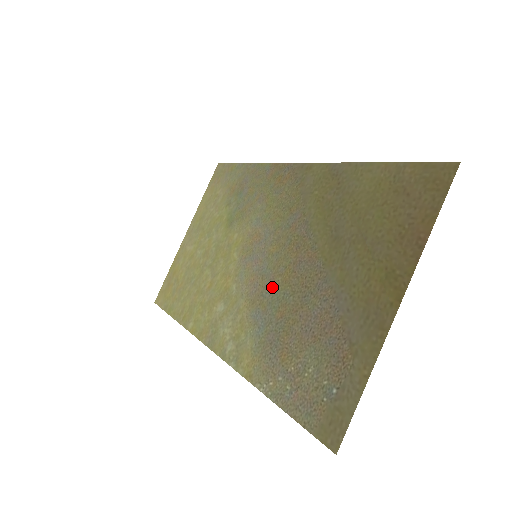
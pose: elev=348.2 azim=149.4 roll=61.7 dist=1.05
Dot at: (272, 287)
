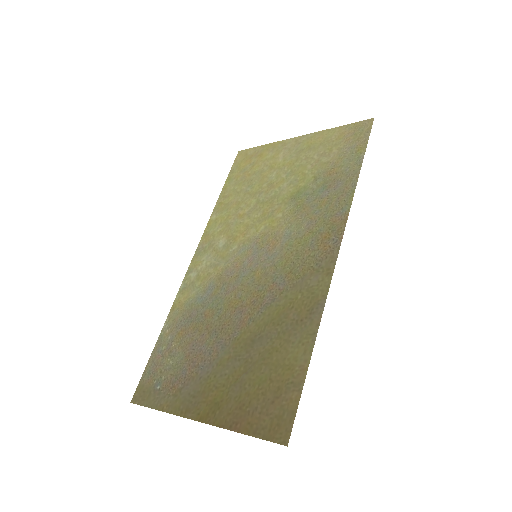
Dot at: (227, 292)
